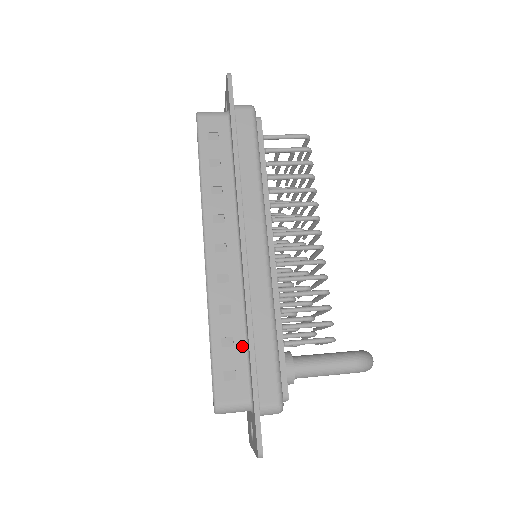
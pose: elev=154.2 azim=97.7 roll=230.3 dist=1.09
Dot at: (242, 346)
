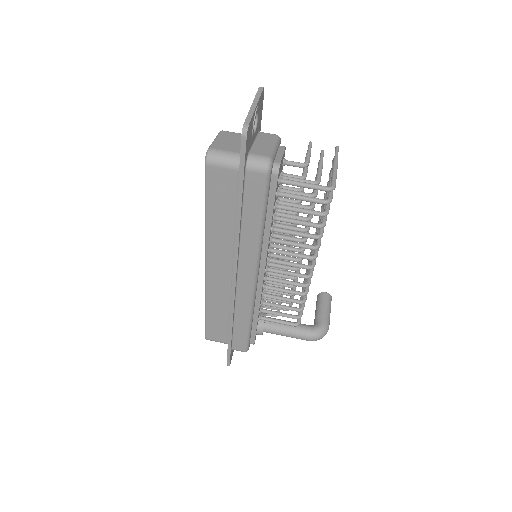
Dot at: (226, 322)
